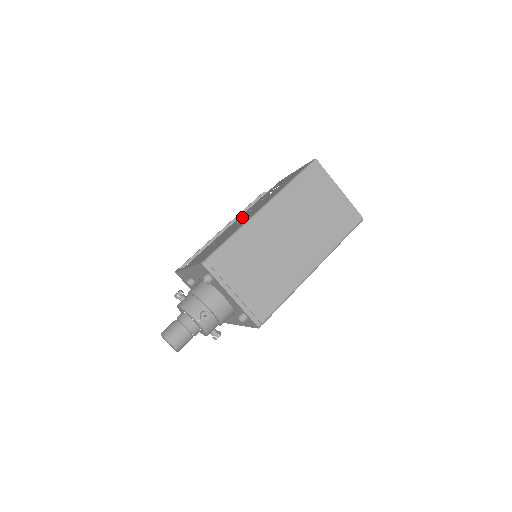
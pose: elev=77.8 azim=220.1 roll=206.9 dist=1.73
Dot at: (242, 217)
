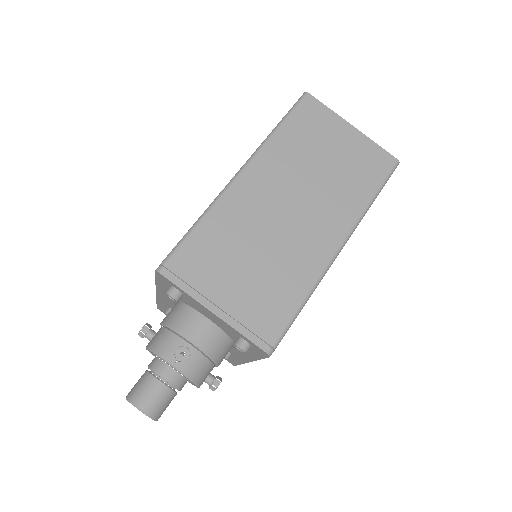
Dot at: occluded
